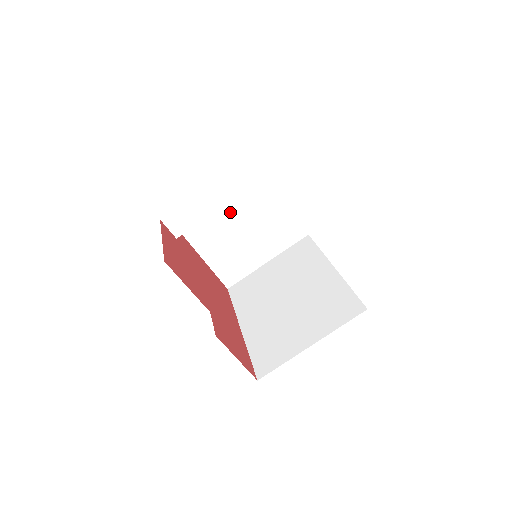
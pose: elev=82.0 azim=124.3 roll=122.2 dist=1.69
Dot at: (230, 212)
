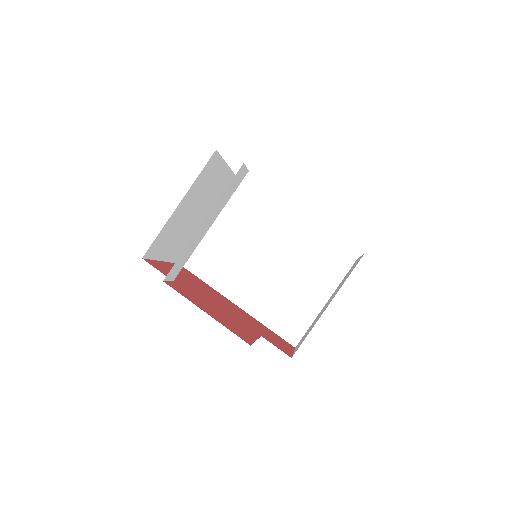
Dot at: (186, 209)
